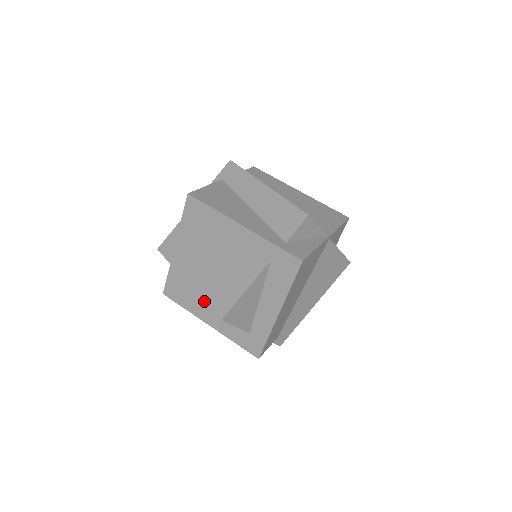
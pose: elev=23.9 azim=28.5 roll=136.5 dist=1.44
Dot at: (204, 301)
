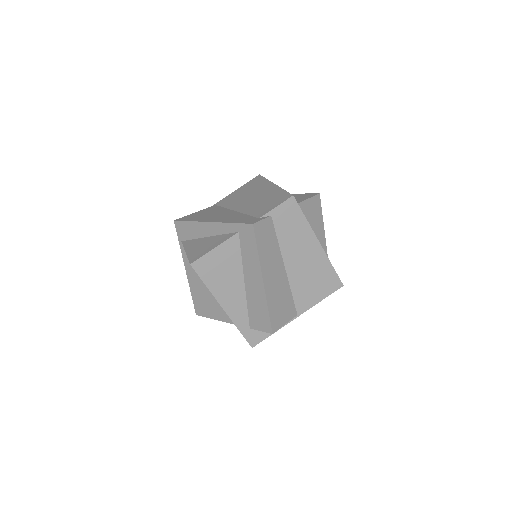
Dot at: (191, 294)
